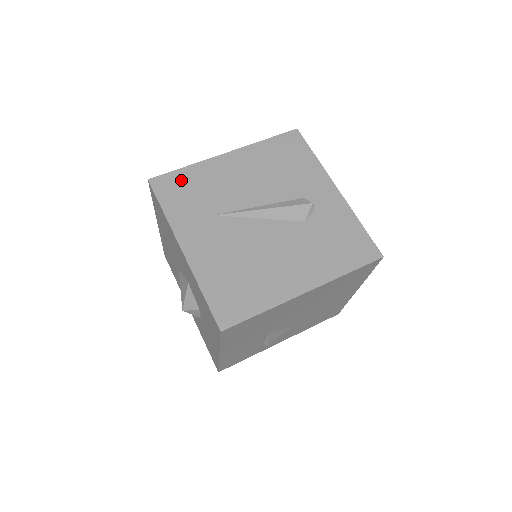
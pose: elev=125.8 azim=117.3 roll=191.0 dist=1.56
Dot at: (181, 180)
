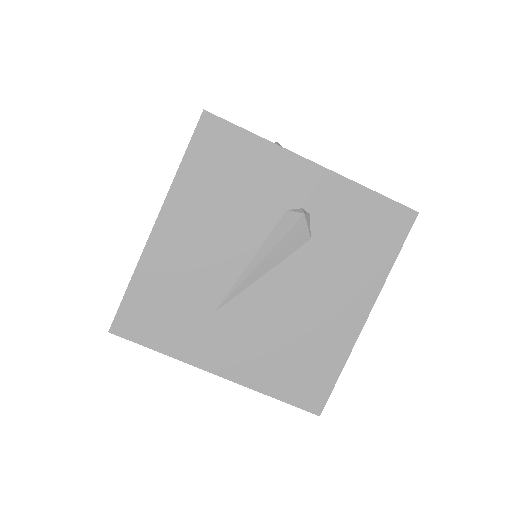
Dot at: (142, 303)
